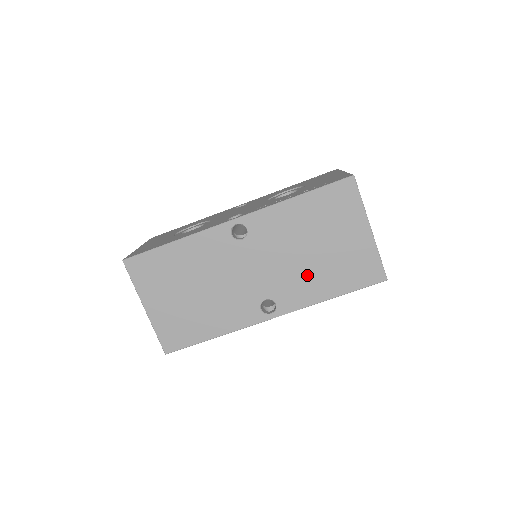
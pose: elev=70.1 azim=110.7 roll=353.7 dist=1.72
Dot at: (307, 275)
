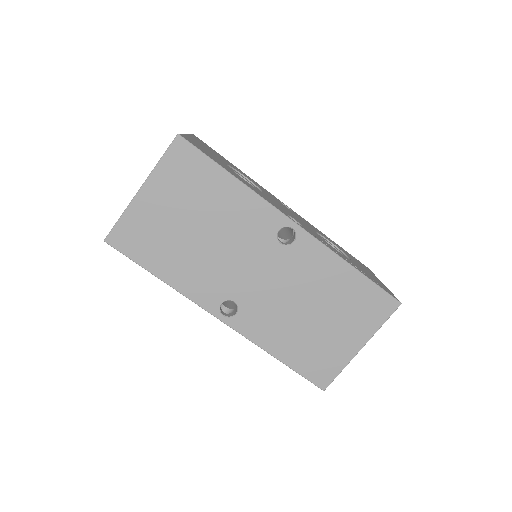
Dot at: (284, 323)
